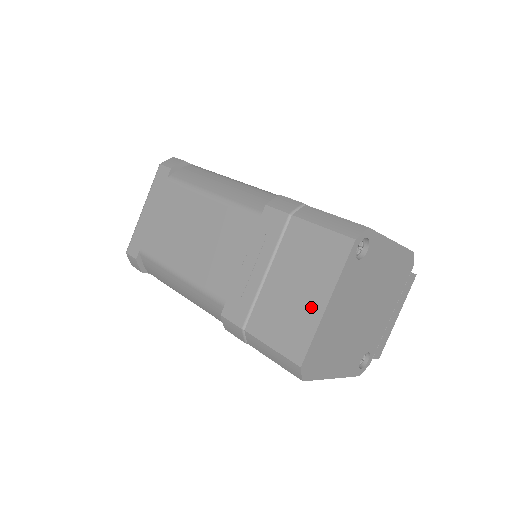
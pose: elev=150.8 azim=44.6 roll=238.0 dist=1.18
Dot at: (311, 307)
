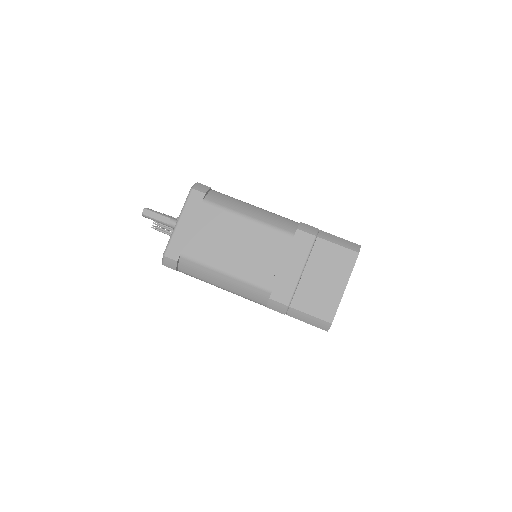
Dot at: (335, 290)
